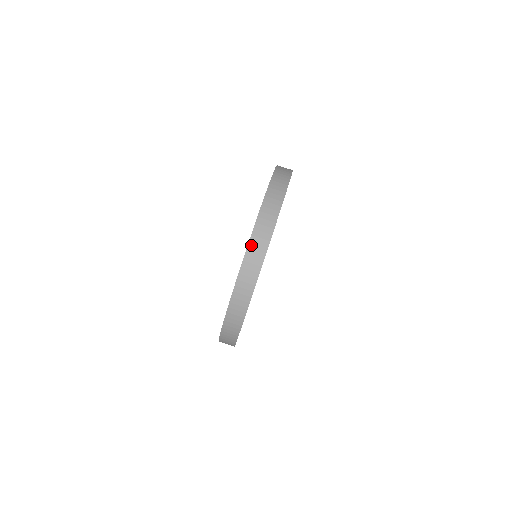
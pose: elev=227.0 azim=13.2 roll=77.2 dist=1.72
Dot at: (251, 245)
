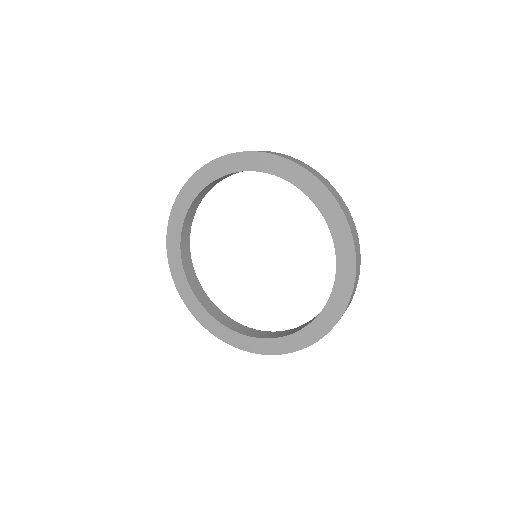
Dot at: occluded
